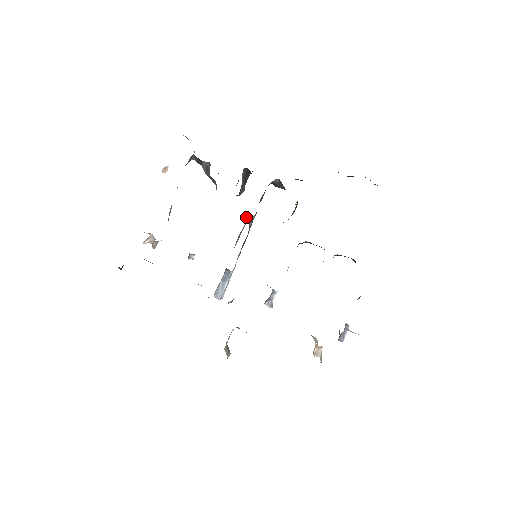
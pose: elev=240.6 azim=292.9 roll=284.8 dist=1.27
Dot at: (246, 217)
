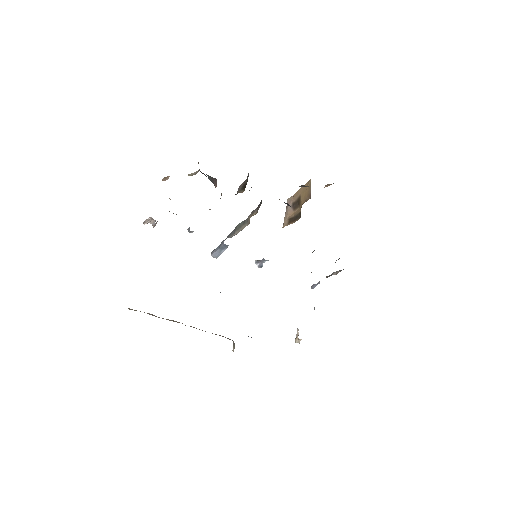
Dot at: (249, 219)
